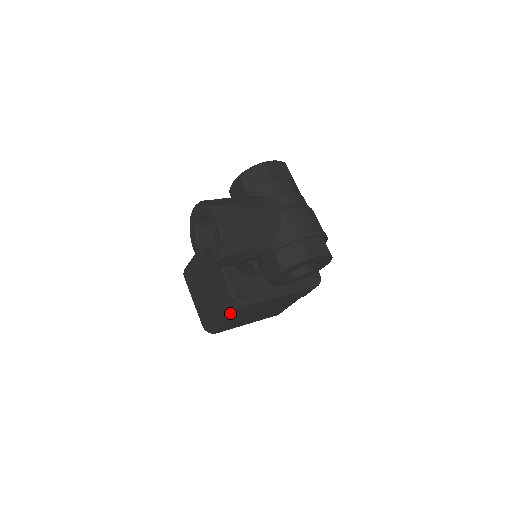
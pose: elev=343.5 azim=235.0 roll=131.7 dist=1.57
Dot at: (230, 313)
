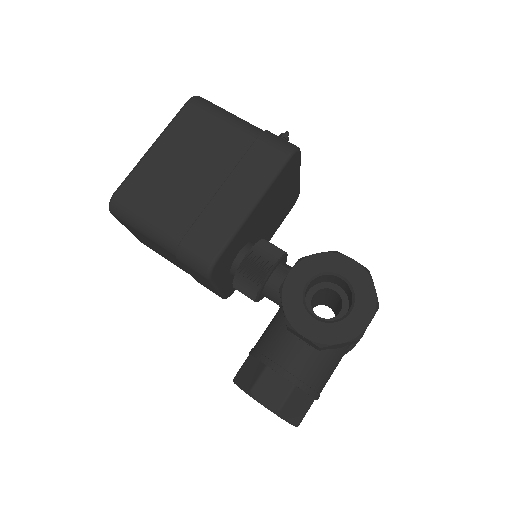
Dot at: occluded
